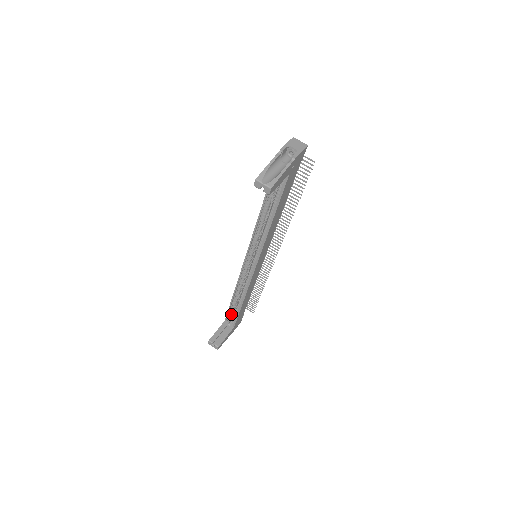
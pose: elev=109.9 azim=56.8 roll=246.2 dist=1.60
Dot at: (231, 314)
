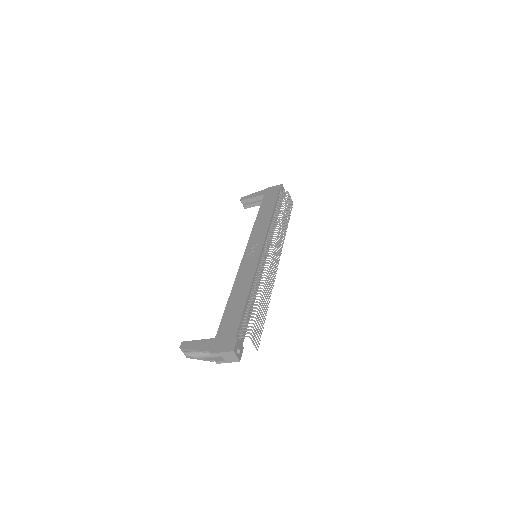
Dot at: occluded
